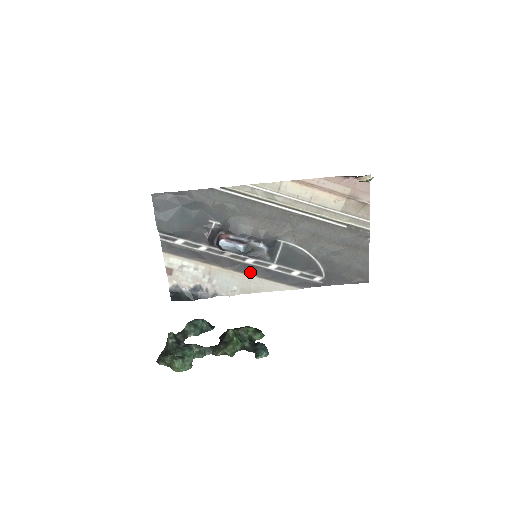
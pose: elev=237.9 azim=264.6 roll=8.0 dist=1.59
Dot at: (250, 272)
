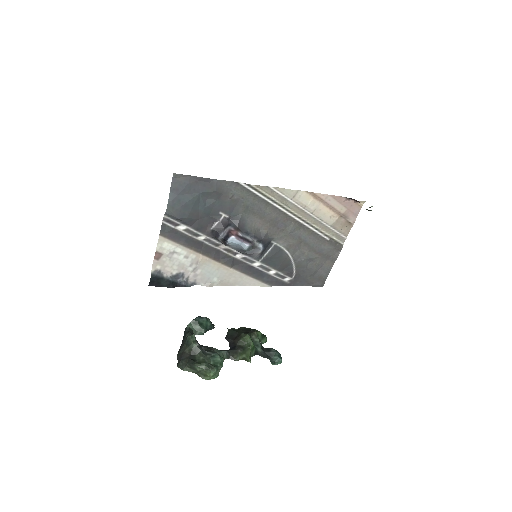
Dot at: (235, 266)
